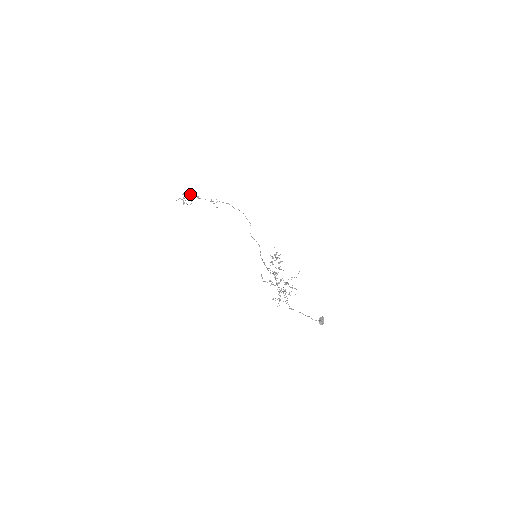
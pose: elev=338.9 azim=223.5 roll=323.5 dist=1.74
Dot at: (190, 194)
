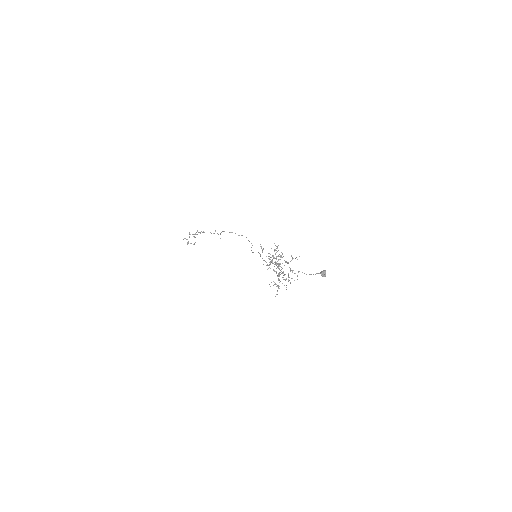
Dot at: occluded
